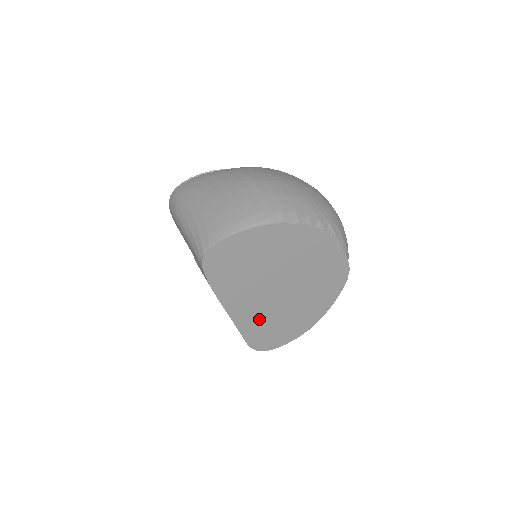
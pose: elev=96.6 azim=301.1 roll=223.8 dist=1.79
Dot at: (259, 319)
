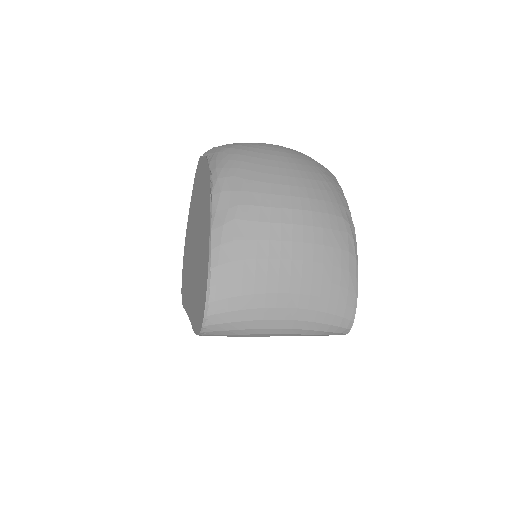
Dot at: occluded
